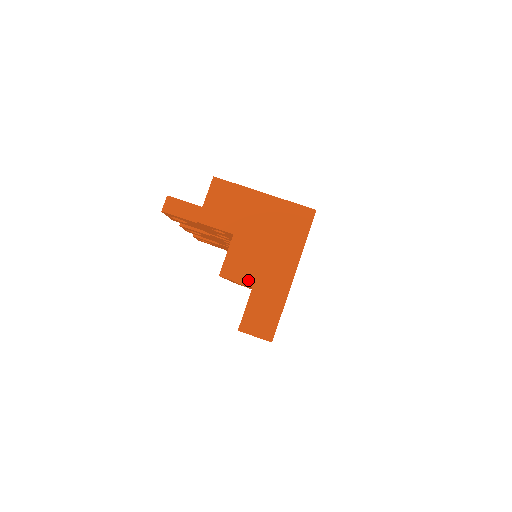
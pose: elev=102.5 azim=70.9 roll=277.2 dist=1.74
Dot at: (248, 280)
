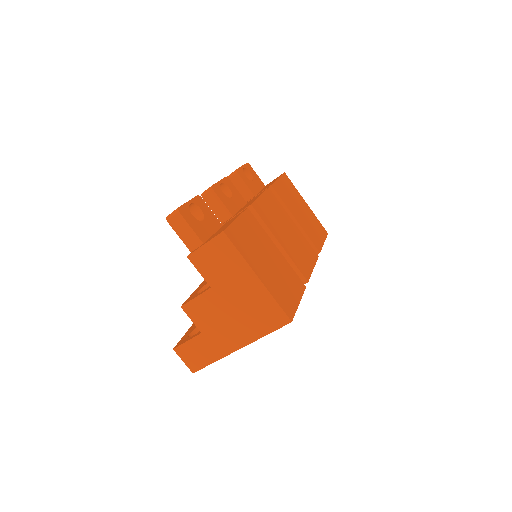
Dot at: (201, 326)
